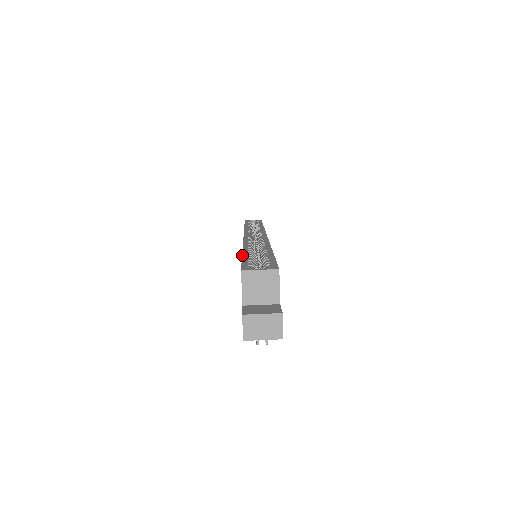
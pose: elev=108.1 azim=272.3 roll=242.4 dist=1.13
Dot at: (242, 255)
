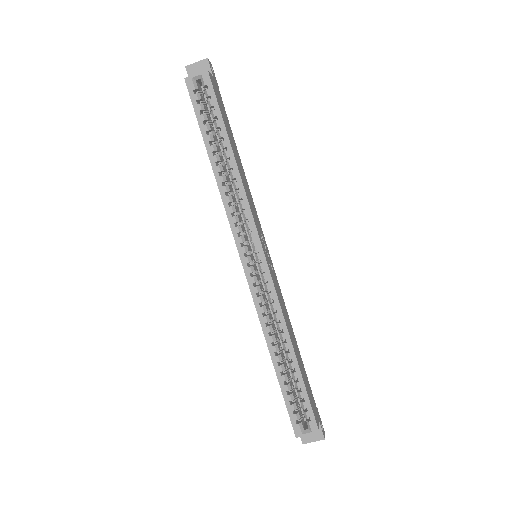
Dot at: (279, 383)
